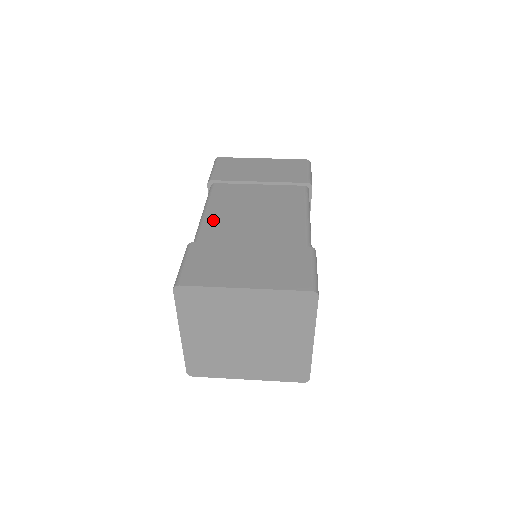
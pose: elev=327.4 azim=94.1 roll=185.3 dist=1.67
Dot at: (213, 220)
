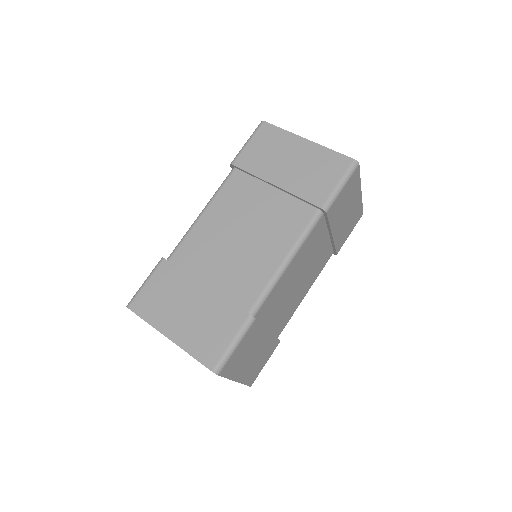
Dot at: (200, 230)
